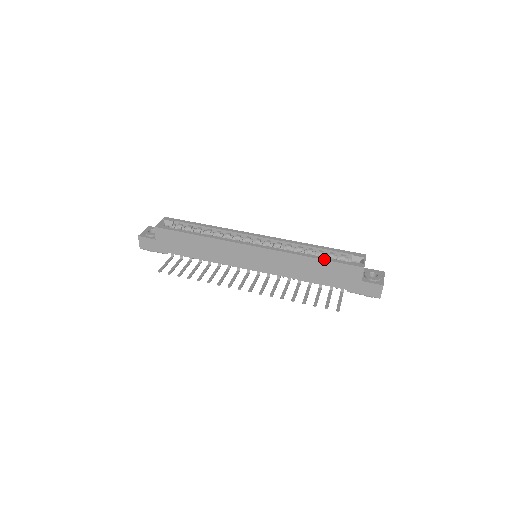
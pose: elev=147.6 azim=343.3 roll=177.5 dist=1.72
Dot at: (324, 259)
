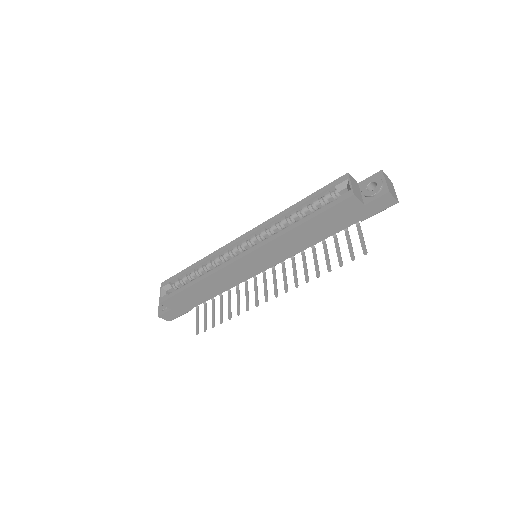
Dot at: (310, 218)
